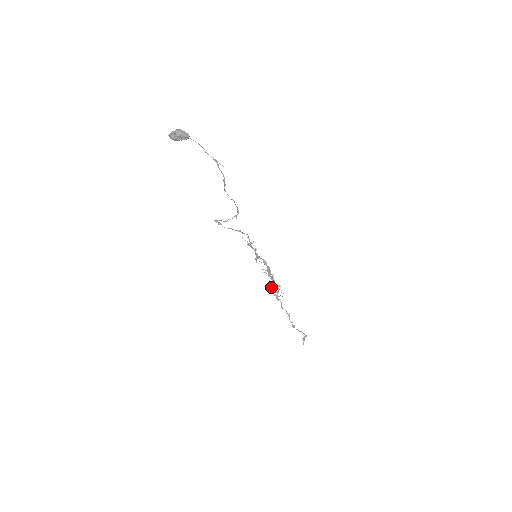
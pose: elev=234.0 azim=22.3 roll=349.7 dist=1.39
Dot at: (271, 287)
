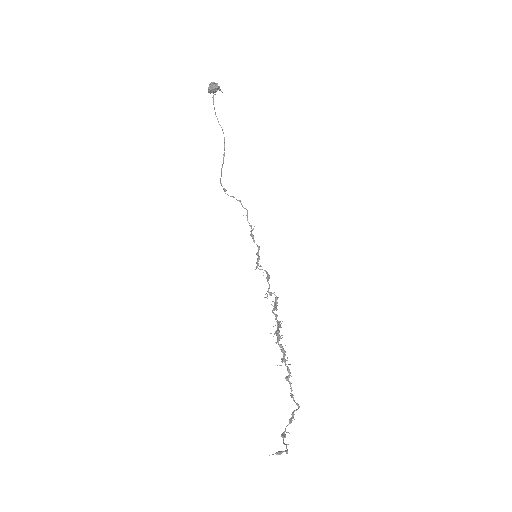
Dot at: occluded
